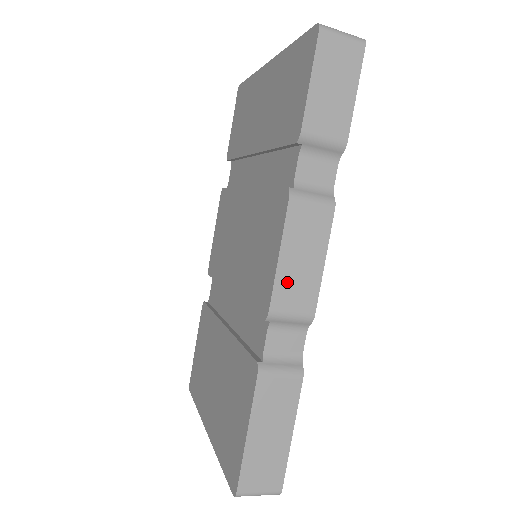
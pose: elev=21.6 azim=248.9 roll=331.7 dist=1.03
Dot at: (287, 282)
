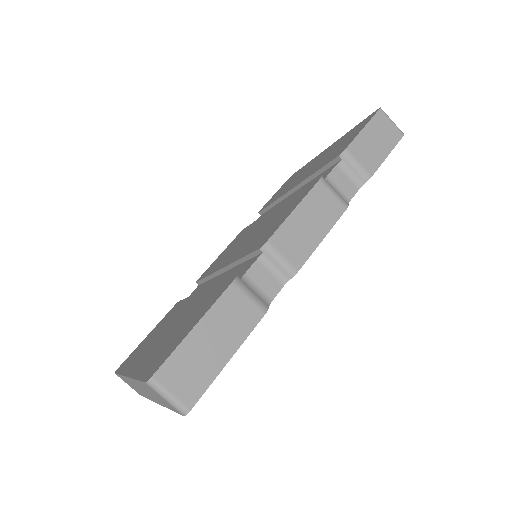
Dot at: (291, 231)
